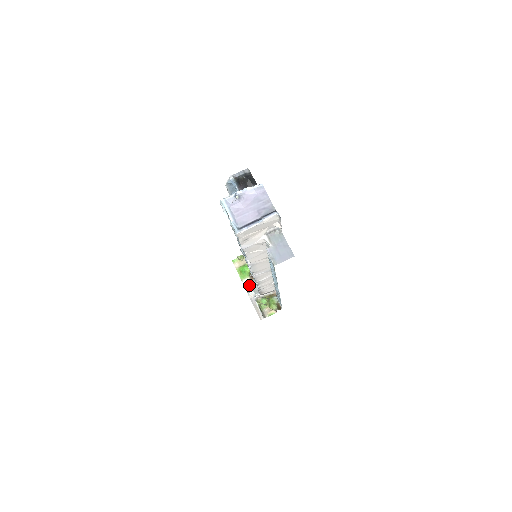
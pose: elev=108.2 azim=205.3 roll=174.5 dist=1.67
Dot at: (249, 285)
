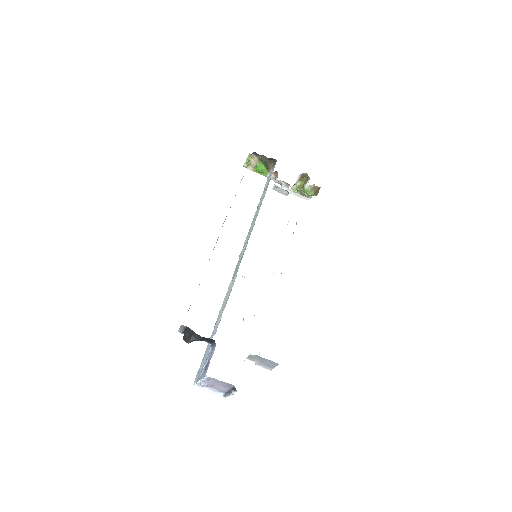
Dot at: occluded
